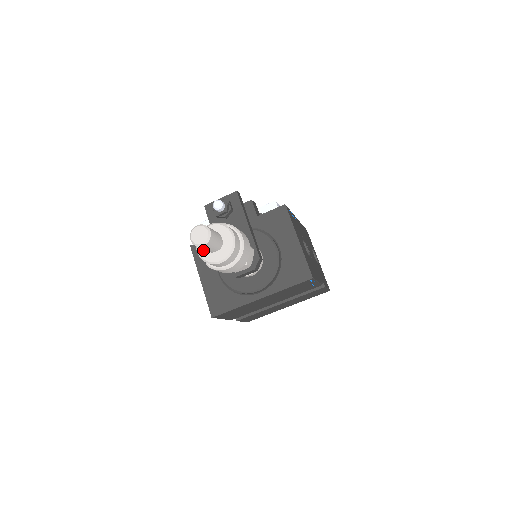
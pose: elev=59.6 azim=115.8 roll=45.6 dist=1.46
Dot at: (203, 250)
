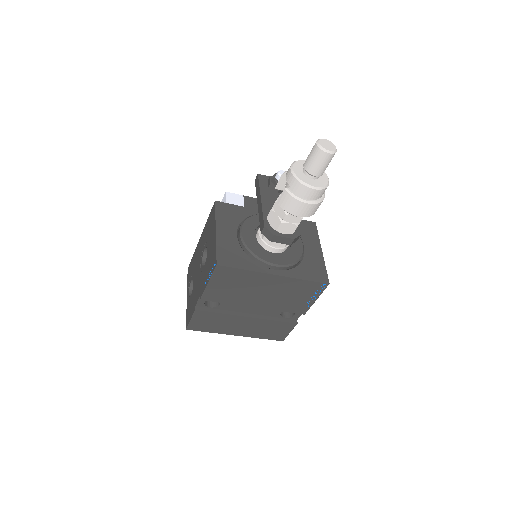
Dot at: (299, 171)
